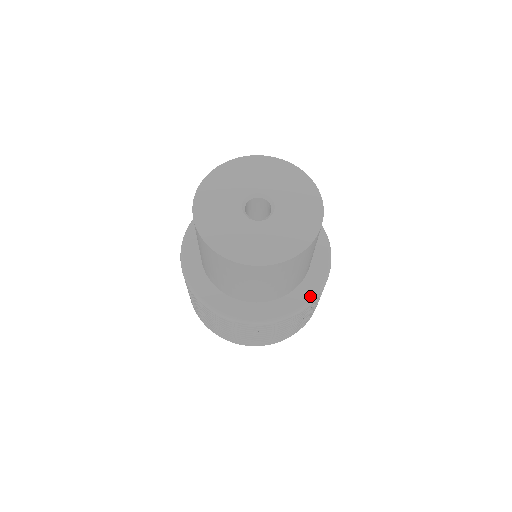
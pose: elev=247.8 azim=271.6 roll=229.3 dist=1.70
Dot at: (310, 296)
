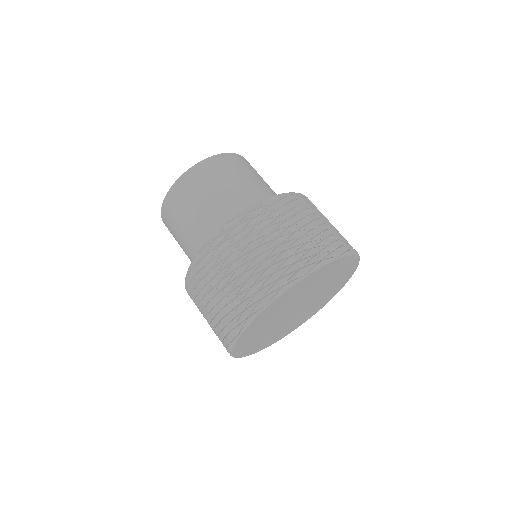
Dot at: occluded
